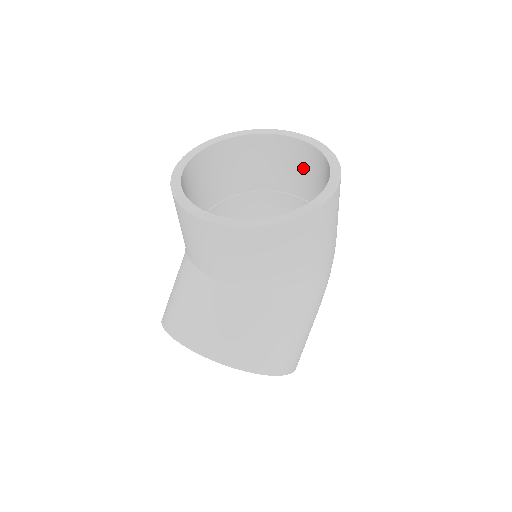
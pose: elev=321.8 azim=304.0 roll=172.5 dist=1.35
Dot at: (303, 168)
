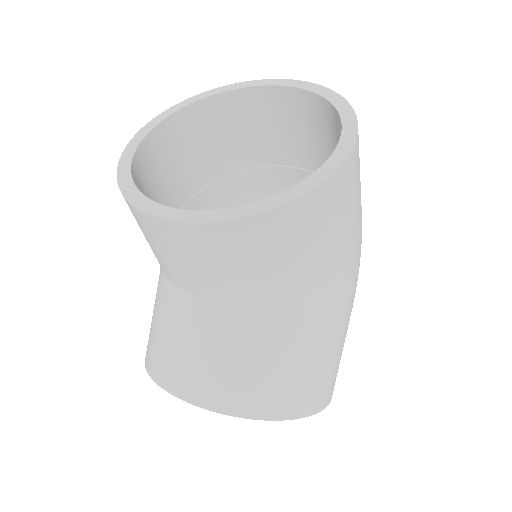
Dot at: (301, 127)
